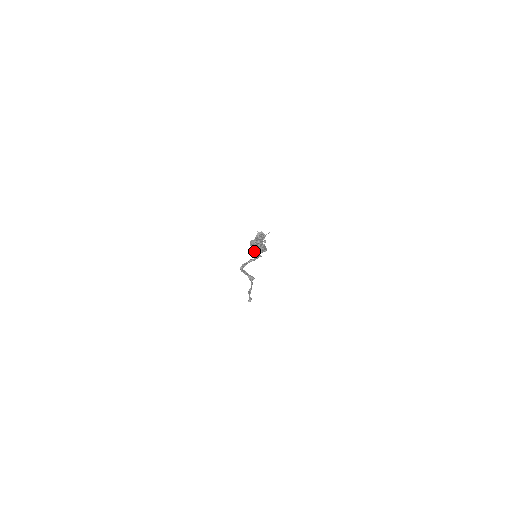
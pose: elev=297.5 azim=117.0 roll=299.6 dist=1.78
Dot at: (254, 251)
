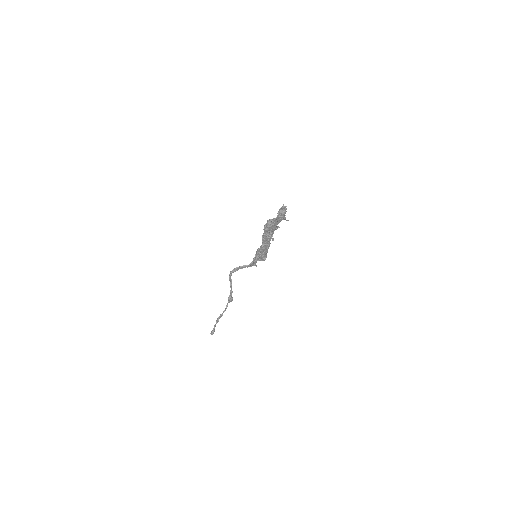
Dot at: occluded
